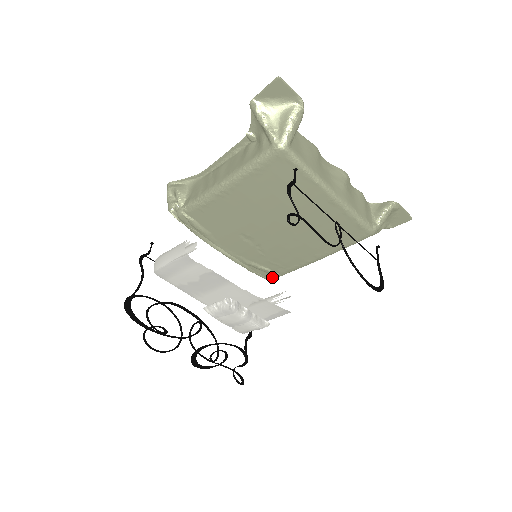
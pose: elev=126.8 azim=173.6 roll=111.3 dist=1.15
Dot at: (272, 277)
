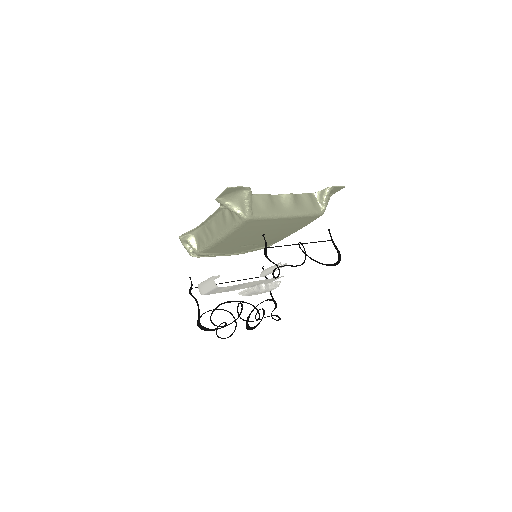
Dot at: occluded
